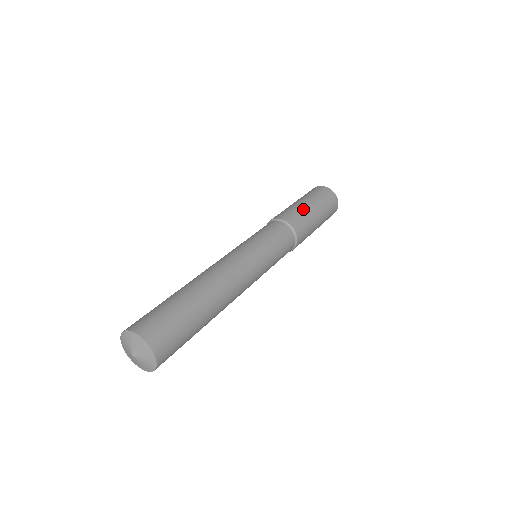
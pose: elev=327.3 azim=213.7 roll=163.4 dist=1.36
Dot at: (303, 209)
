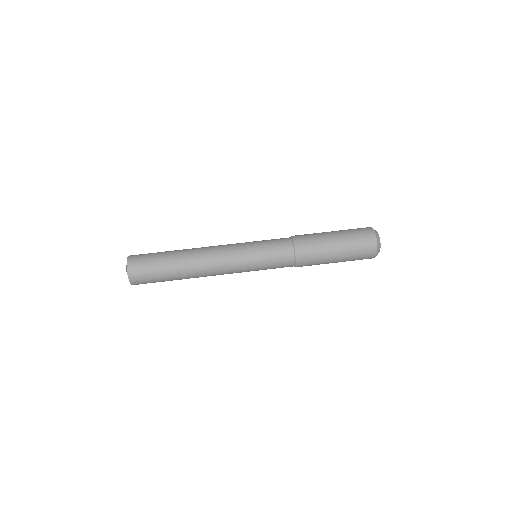
Dot at: (324, 247)
